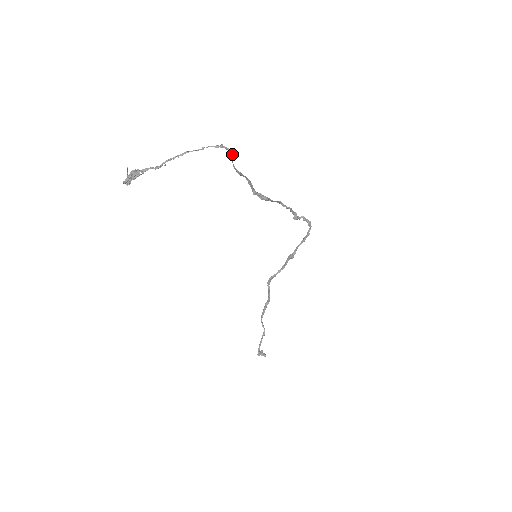
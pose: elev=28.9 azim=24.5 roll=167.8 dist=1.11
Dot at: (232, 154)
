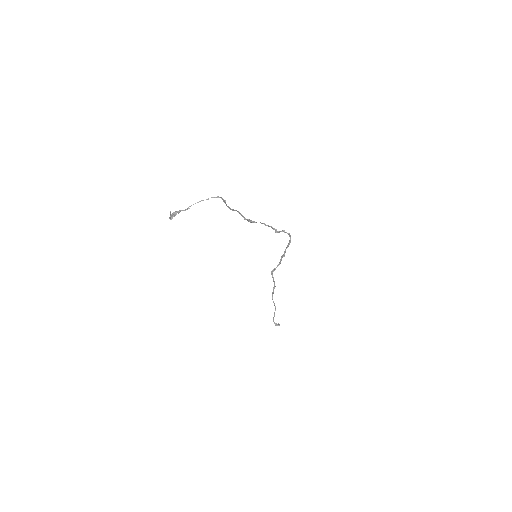
Dot at: (224, 201)
